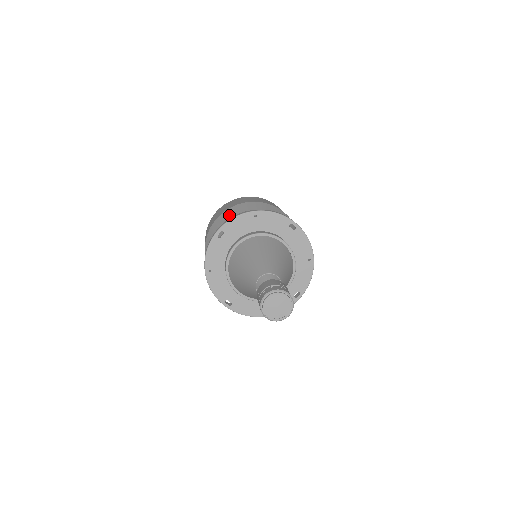
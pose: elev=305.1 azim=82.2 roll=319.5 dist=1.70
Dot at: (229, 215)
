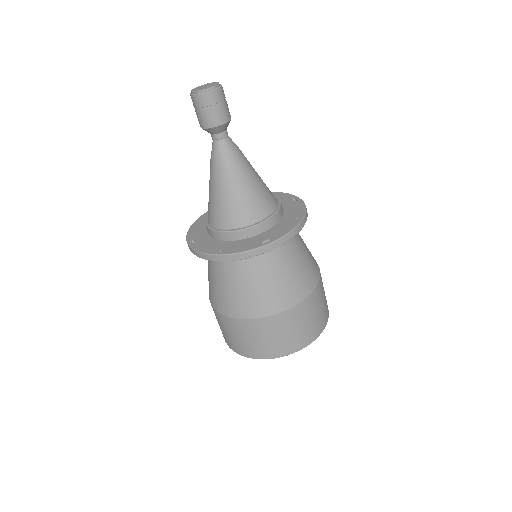
Dot at: occluded
